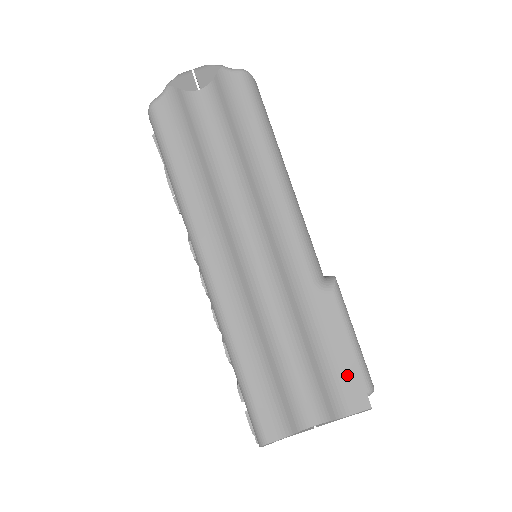
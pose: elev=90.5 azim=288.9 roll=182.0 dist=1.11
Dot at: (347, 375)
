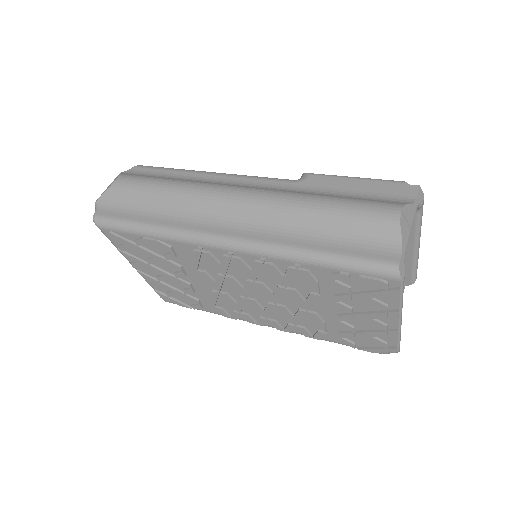
Dot at: (380, 190)
